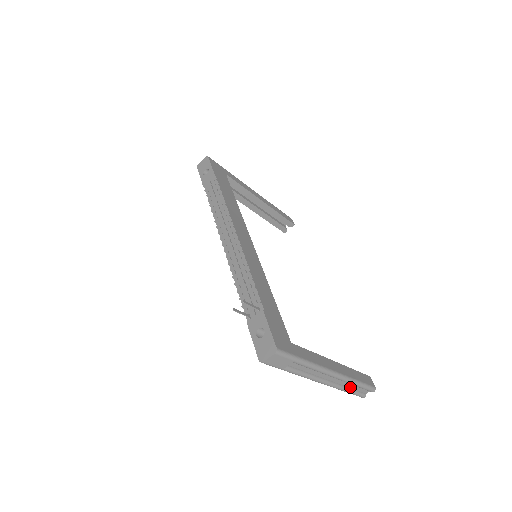
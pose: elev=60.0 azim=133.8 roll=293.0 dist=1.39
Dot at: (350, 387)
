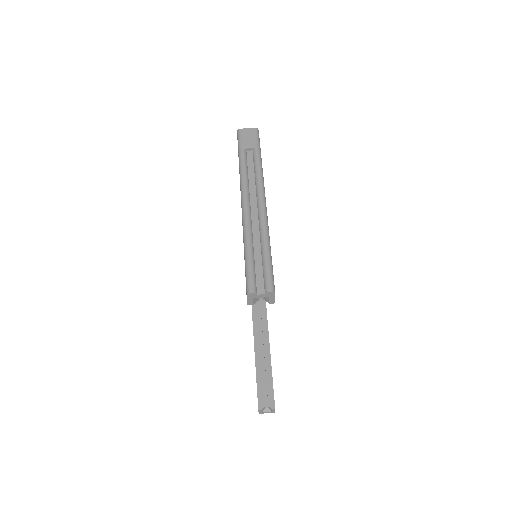
Dot at: (255, 253)
